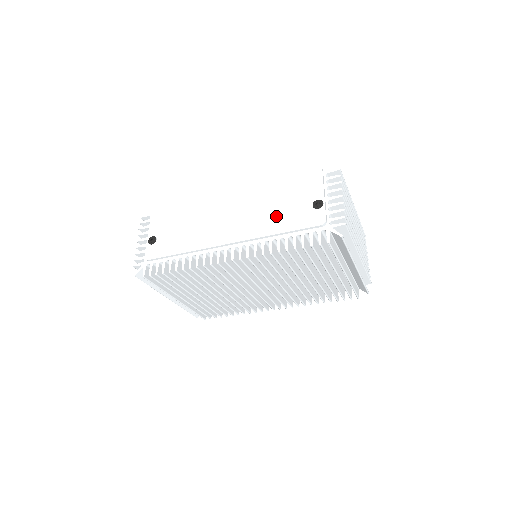
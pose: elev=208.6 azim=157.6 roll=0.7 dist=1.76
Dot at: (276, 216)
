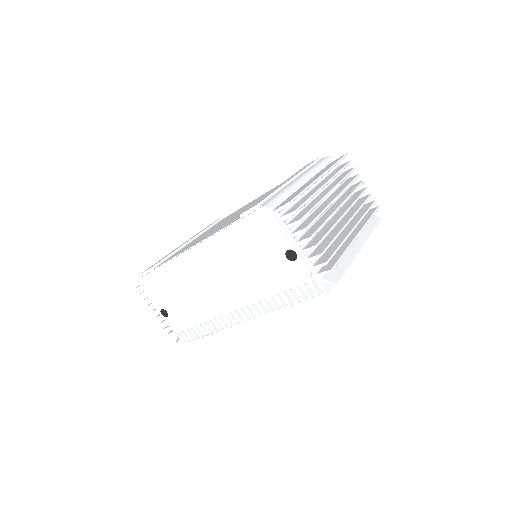
Dot at: (257, 275)
